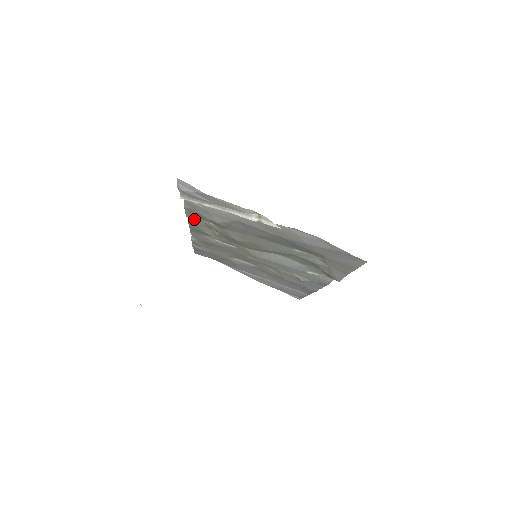
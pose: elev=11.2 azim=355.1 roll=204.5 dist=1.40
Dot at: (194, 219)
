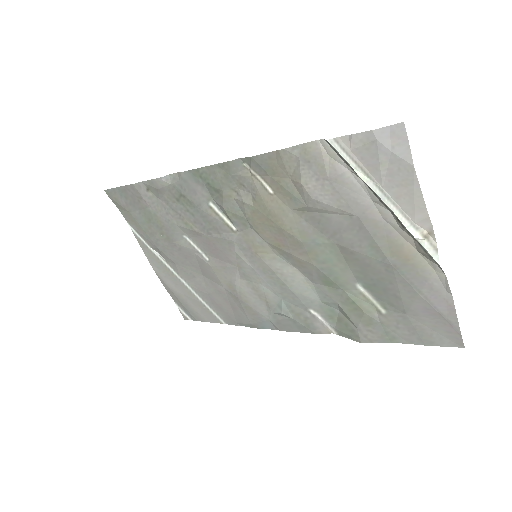
Dot at: (243, 166)
